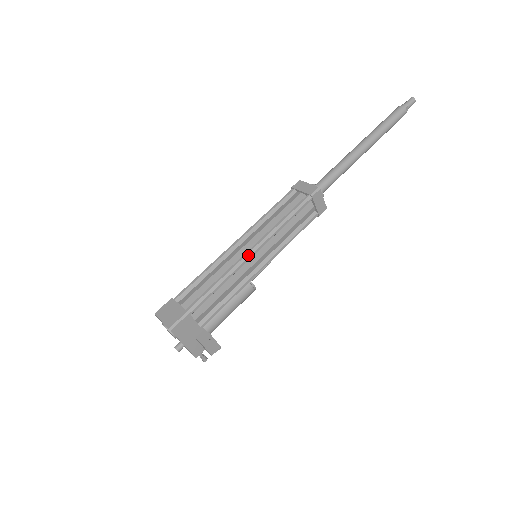
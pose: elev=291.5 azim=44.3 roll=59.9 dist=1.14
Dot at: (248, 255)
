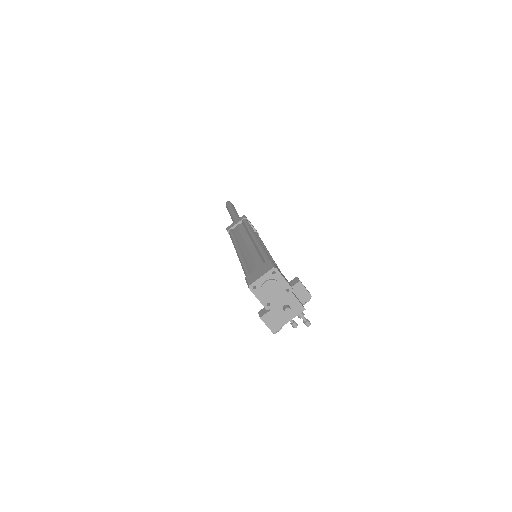
Dot at: (256, 238)
